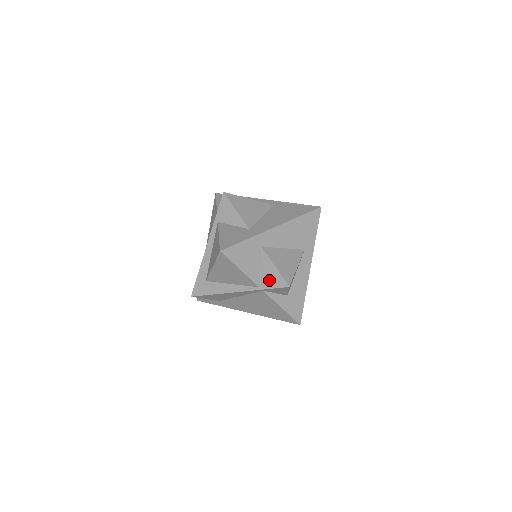
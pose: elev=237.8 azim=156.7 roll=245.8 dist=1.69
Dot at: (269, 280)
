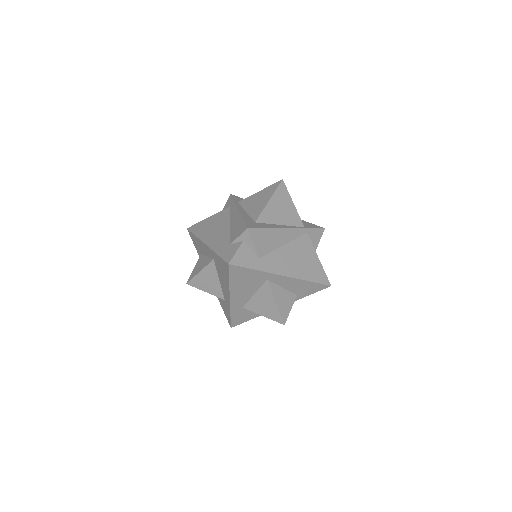
Dot at: (308, 225)
